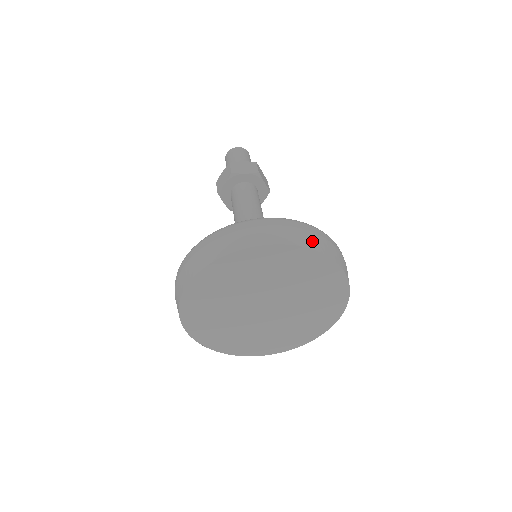
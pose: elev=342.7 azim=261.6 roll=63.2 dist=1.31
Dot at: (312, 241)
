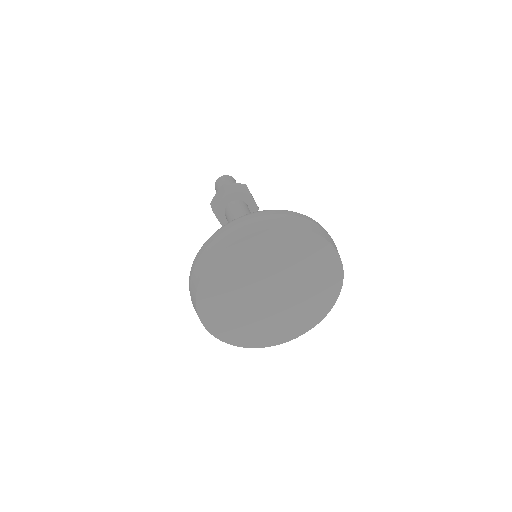
Dot at: (311, 226)
